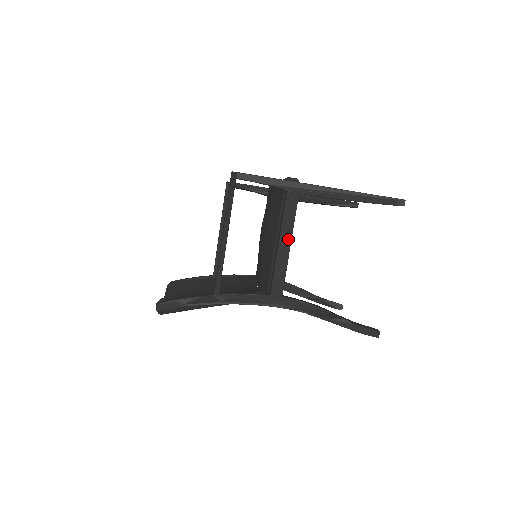
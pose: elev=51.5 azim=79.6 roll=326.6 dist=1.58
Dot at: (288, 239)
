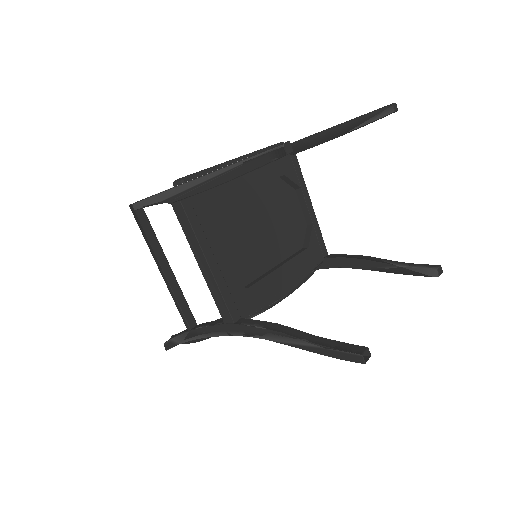
Dot at: (202, 257)
